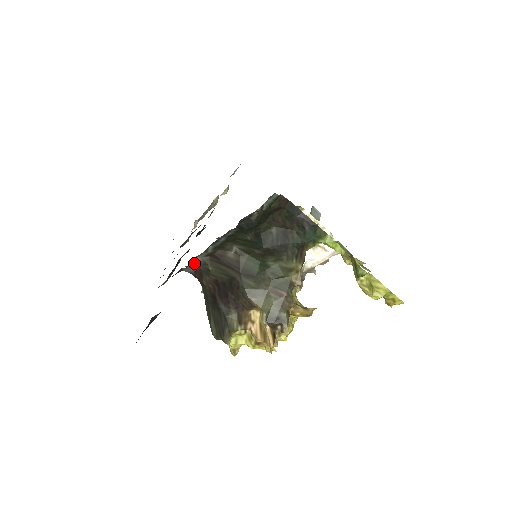
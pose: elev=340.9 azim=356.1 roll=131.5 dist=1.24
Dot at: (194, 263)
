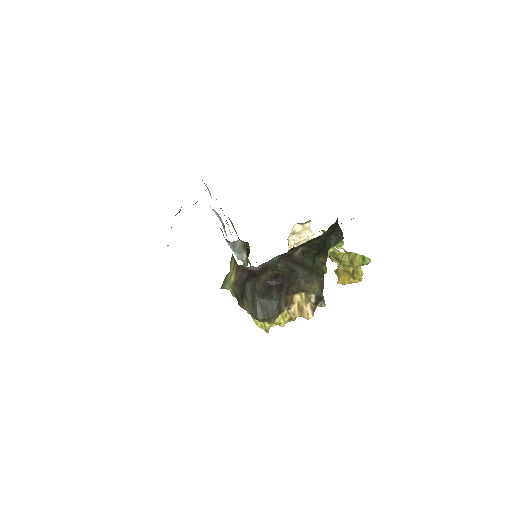
Dot at: (268, 262)
